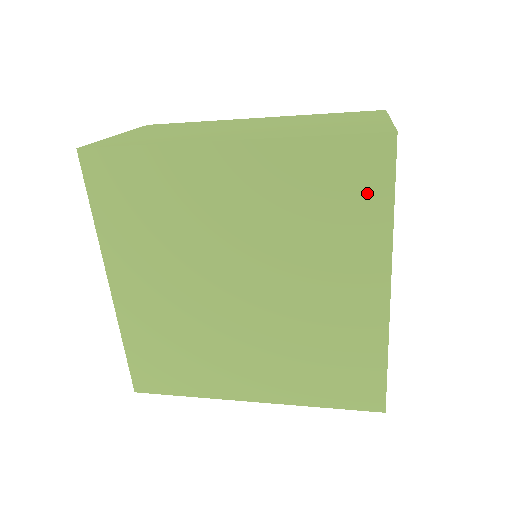
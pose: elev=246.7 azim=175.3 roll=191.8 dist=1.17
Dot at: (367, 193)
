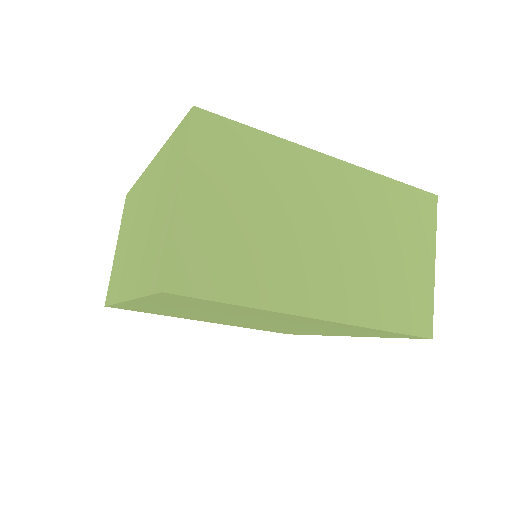
Dot at: (382, 335)
